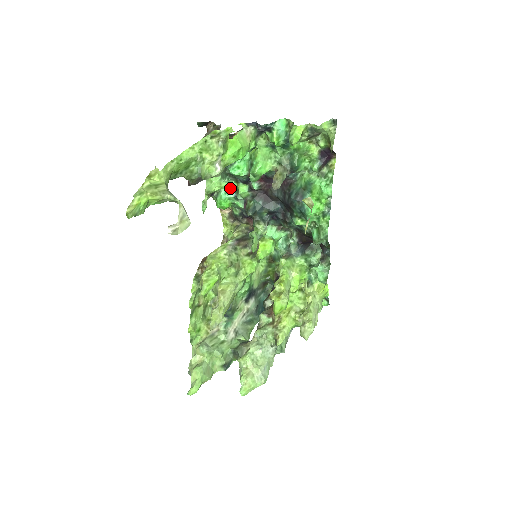
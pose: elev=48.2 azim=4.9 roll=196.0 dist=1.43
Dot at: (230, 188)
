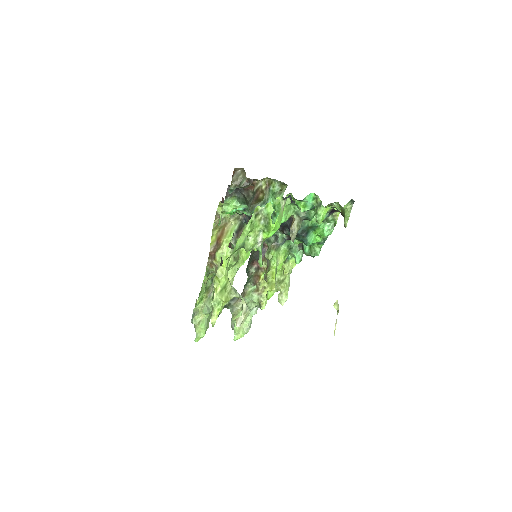
Dot at: (243, 207)
